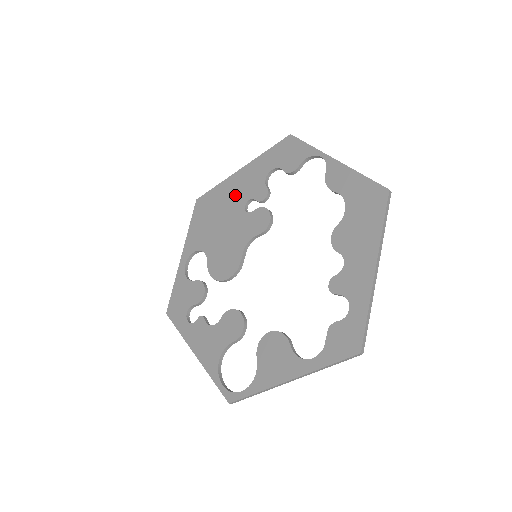
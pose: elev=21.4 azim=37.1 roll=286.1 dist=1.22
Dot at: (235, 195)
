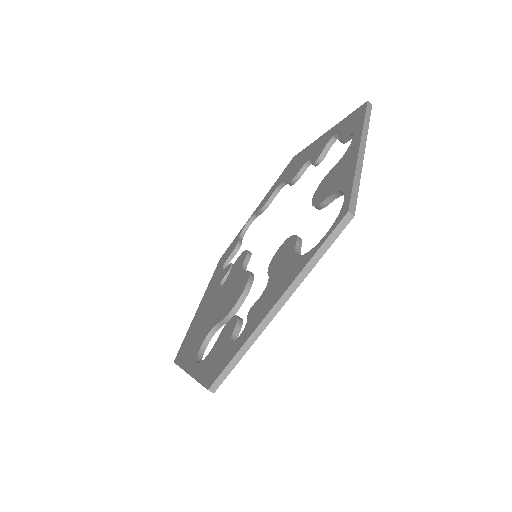
Dot at: (207, 303)
